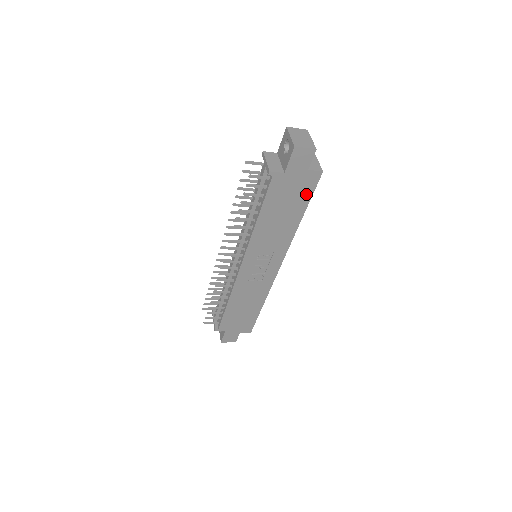
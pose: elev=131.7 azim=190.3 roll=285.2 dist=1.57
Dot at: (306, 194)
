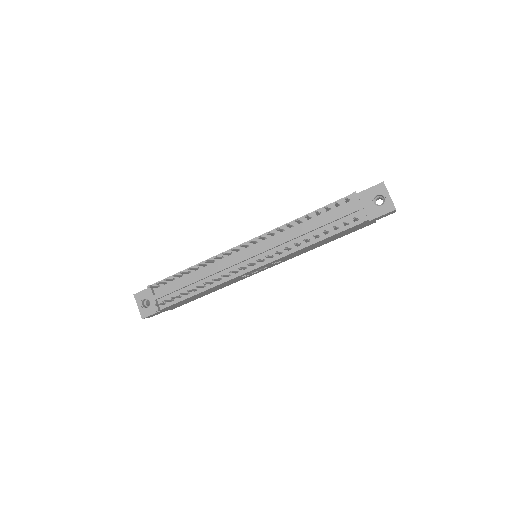
Dot at: occluded
